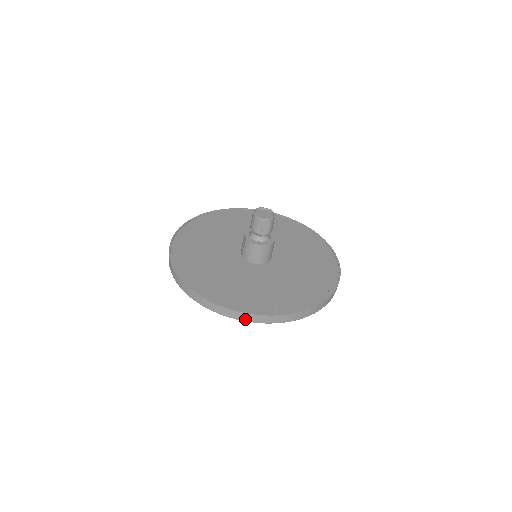
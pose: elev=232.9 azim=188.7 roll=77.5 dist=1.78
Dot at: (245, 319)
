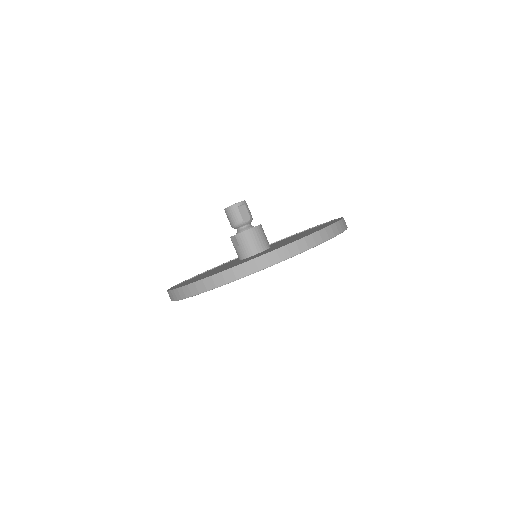
Dot at: (285, 256)
